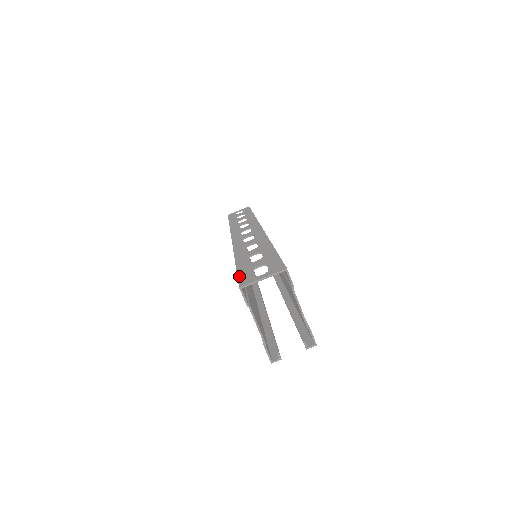
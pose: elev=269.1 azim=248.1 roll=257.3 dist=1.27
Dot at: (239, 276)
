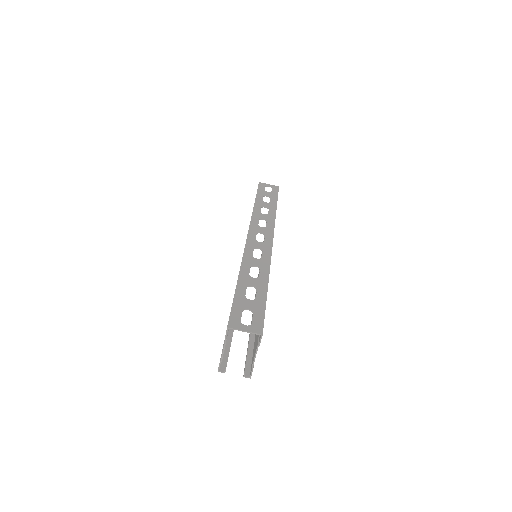
Dot at: (232, 310)
